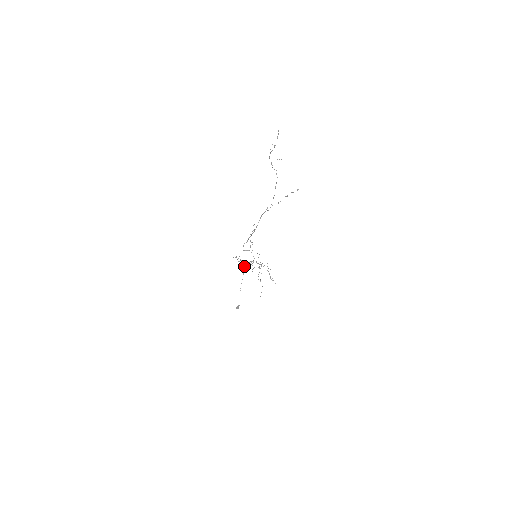
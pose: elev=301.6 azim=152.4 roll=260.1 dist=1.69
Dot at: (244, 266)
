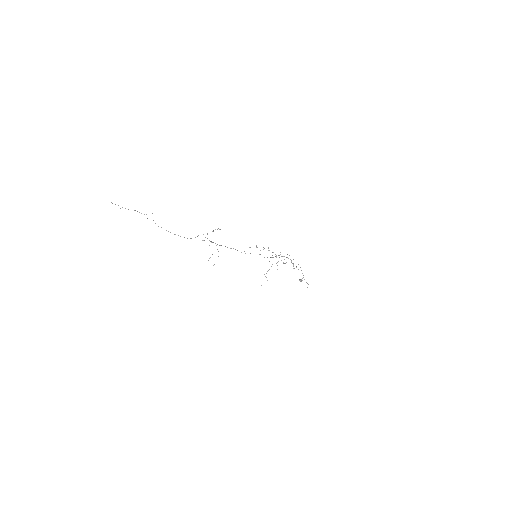
Dot at: occluded
